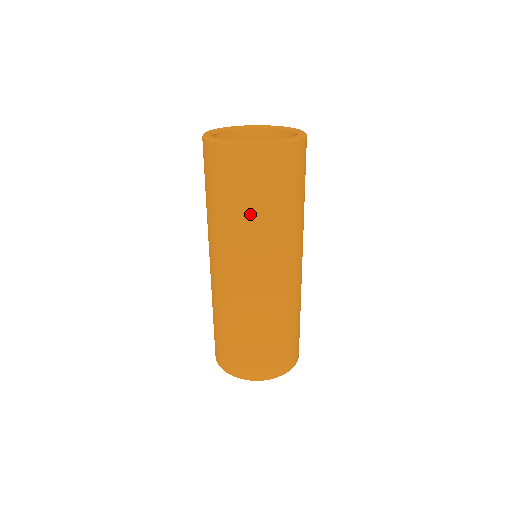
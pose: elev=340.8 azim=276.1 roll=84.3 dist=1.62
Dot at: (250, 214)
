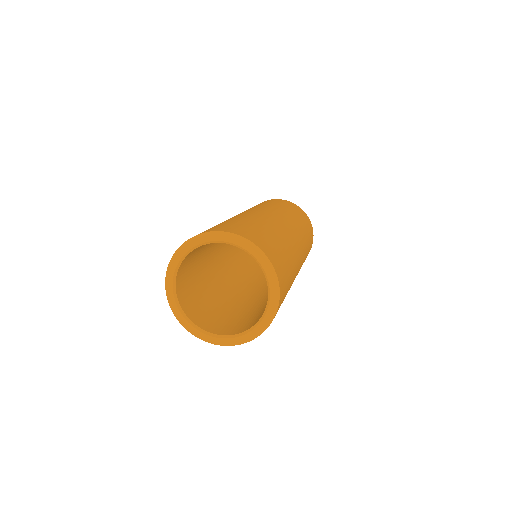
Dot at: occluded
